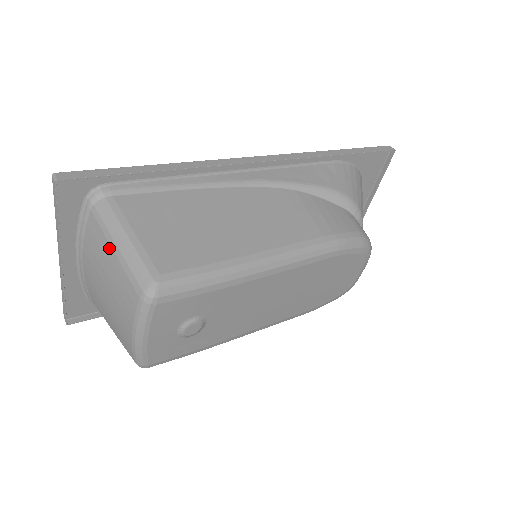
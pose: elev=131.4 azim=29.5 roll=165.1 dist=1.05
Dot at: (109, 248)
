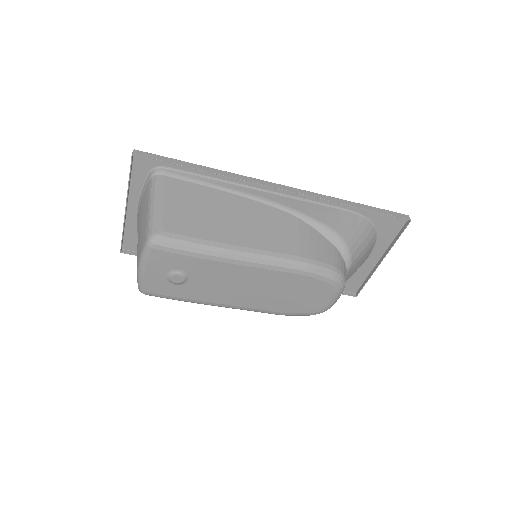
Dot at: (147, 206)
